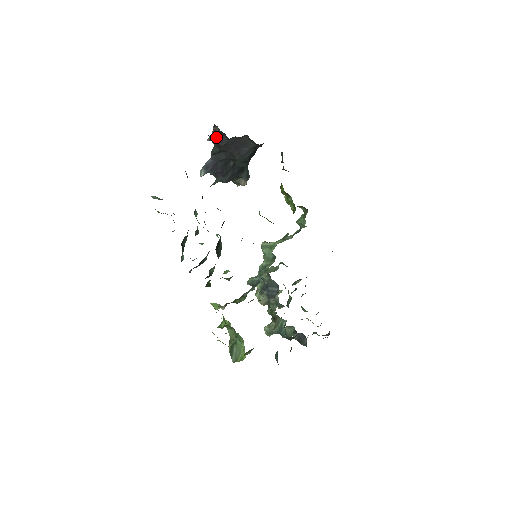
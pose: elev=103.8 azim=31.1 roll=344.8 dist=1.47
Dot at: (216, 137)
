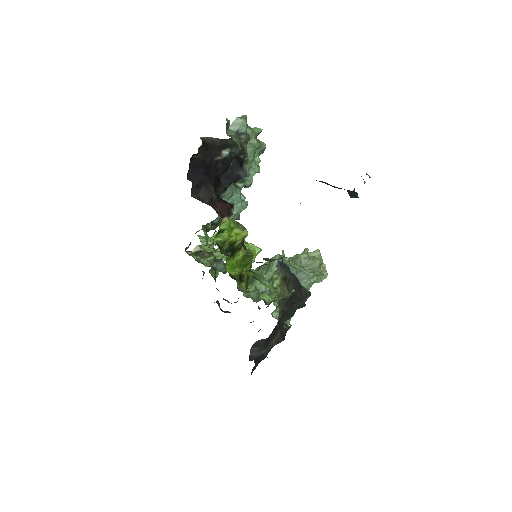
Dot at: occluded
